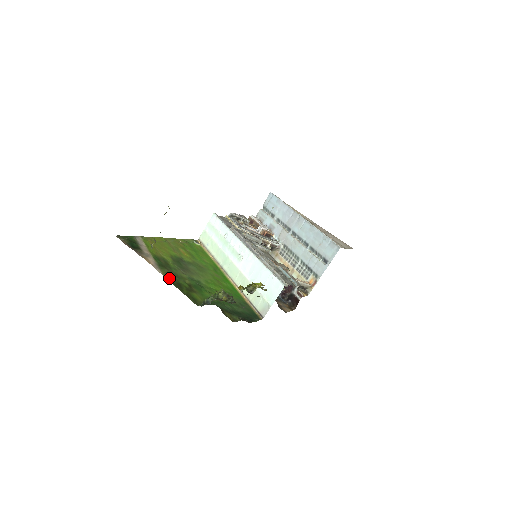
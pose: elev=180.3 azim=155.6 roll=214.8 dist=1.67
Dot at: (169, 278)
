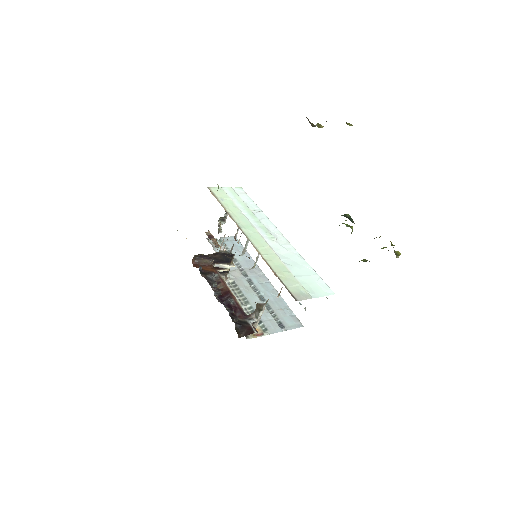
Dot at: occluded
